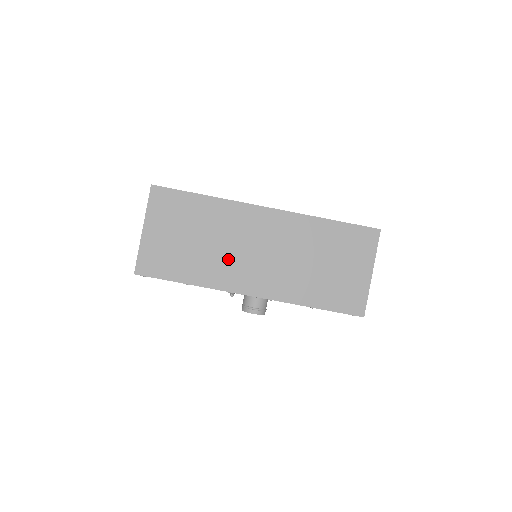
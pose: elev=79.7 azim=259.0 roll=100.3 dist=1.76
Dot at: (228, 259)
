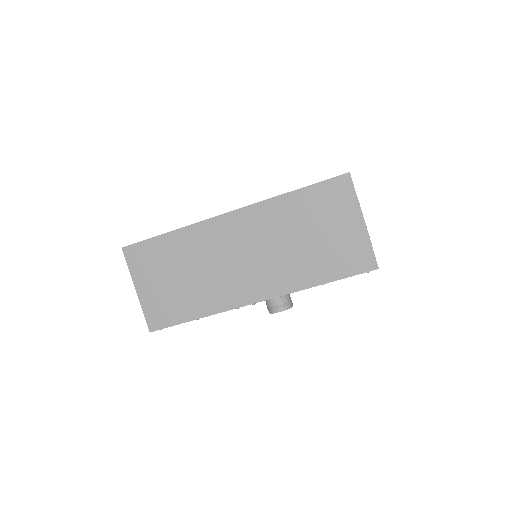
Dot at: (220, 279)
